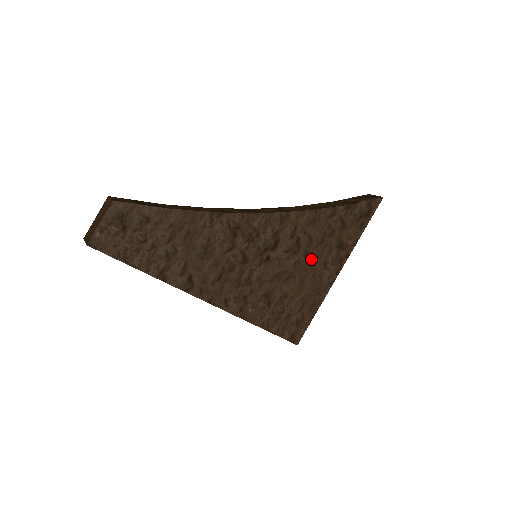
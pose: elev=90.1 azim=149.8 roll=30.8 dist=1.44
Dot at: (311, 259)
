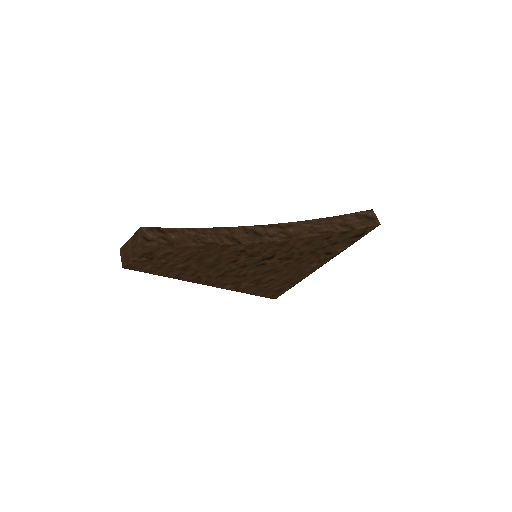
Dot at: (301, 261)
